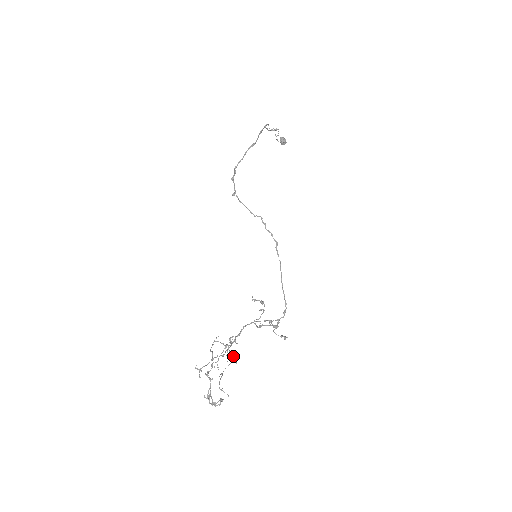
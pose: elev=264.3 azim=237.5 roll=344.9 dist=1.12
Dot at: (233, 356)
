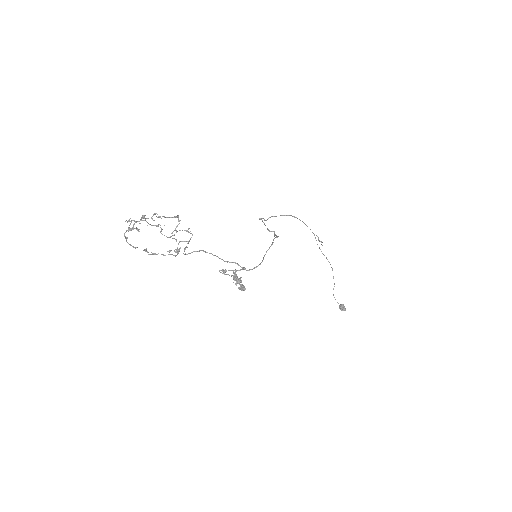
Dot at: (178, 251)
